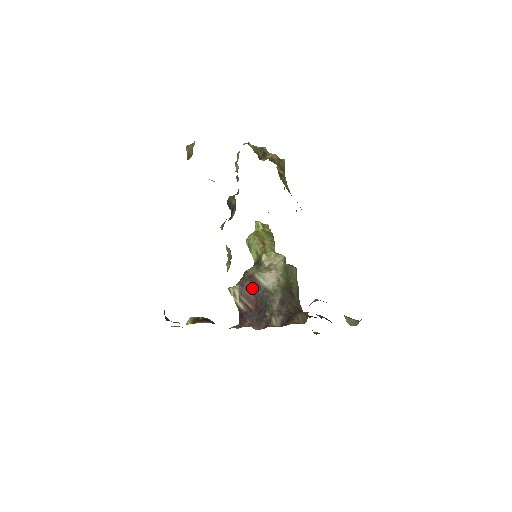
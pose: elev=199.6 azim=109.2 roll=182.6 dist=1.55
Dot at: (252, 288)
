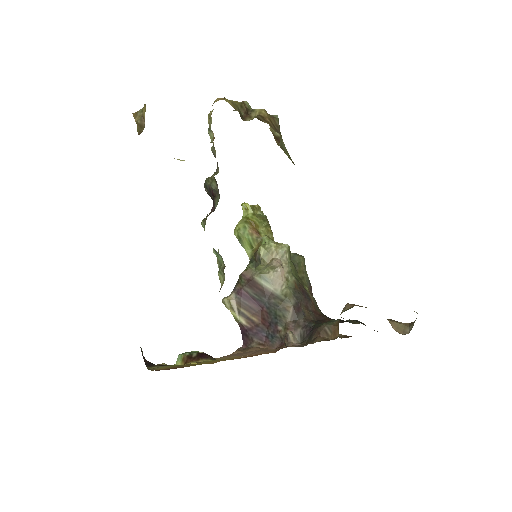
Dot at: (253, 295)
